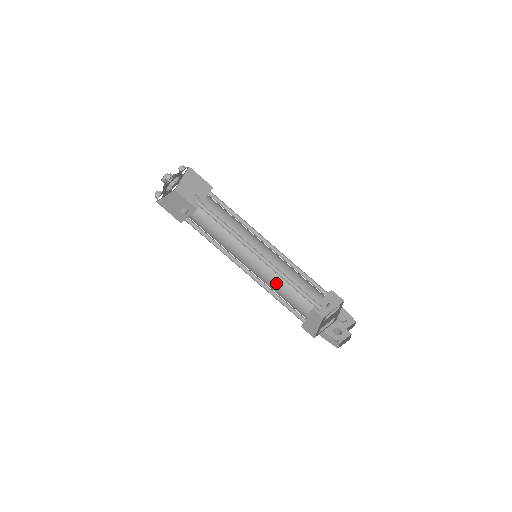
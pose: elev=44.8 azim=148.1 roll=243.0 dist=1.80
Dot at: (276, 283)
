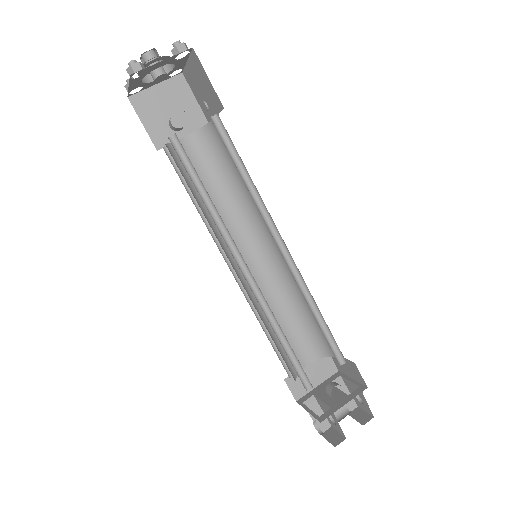
Dot at: (282, 299)
